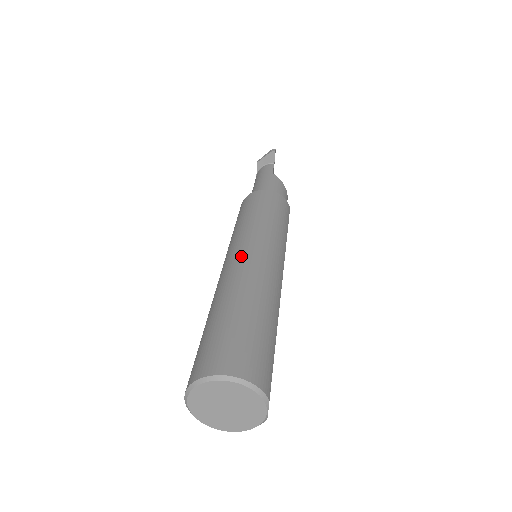
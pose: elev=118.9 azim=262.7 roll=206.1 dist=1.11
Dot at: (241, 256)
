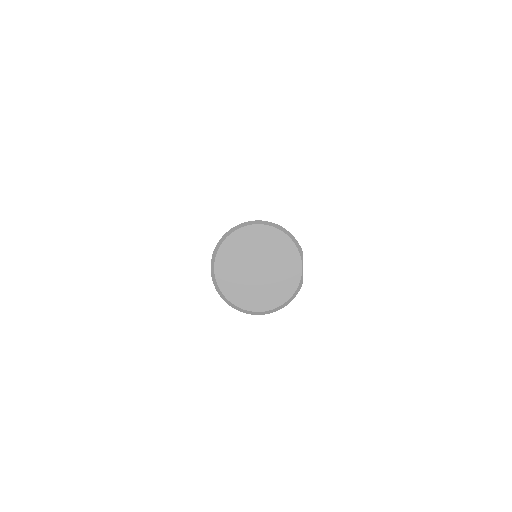
Dot at: occluded
